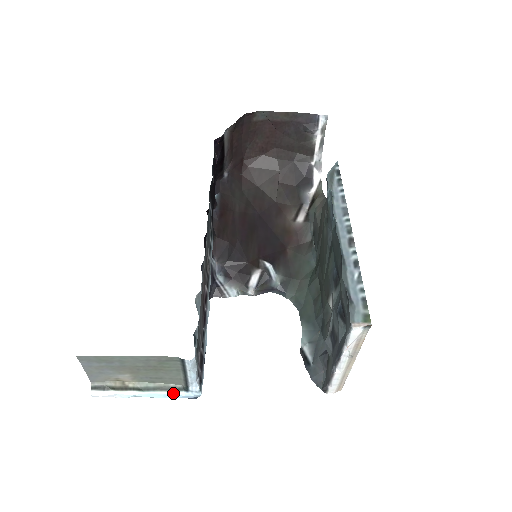
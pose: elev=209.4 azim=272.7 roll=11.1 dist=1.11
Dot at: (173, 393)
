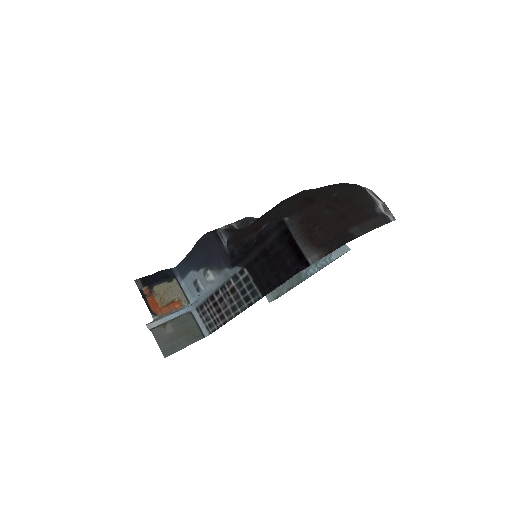
Dot at: (184, 314)
